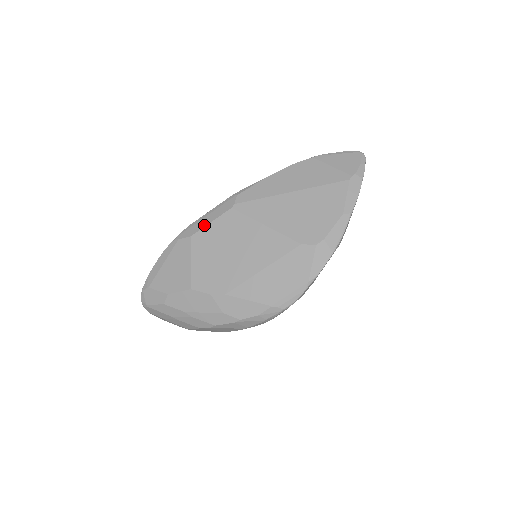
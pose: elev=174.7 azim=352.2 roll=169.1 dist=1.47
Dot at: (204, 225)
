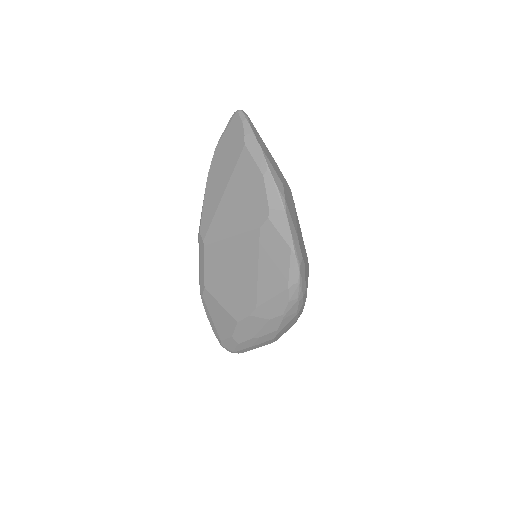
Dot at: (203, 273)
